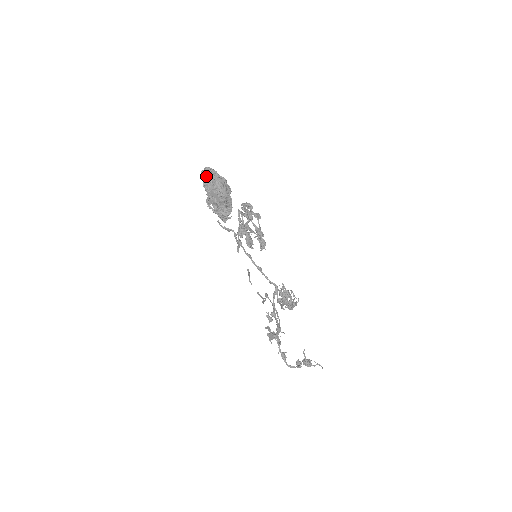
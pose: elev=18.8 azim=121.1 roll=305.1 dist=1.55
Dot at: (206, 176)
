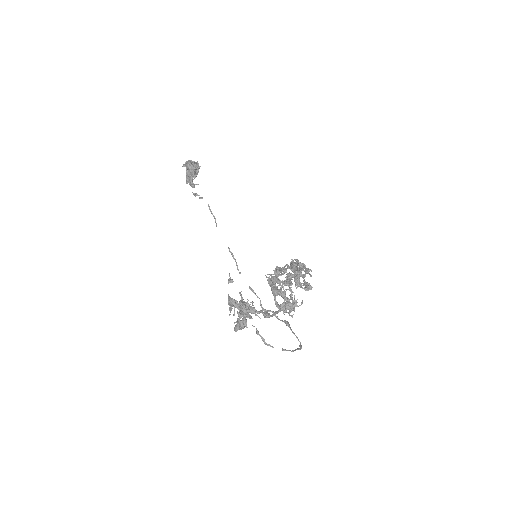
Dot at: occluded
